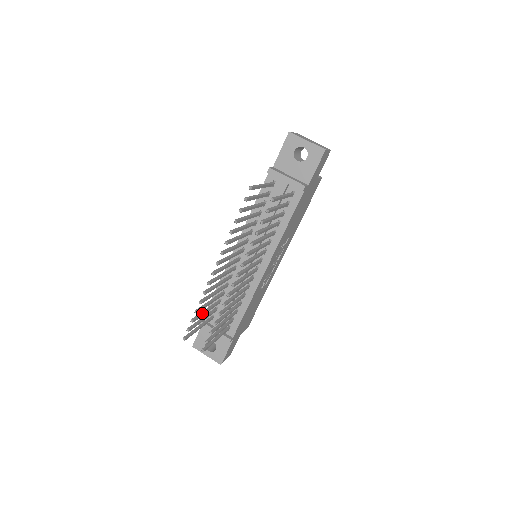
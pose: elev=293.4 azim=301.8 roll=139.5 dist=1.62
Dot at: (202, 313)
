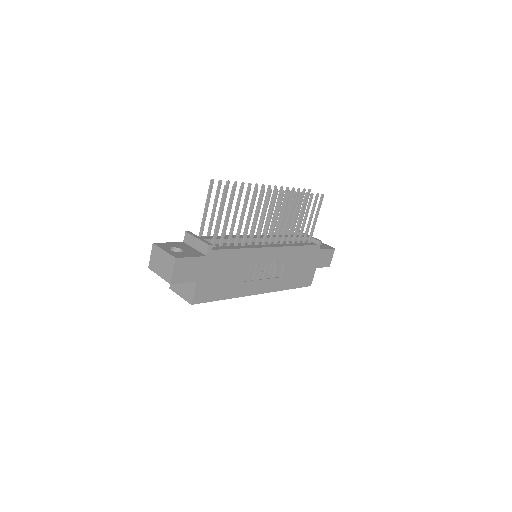
Dot at: (225, 200)
